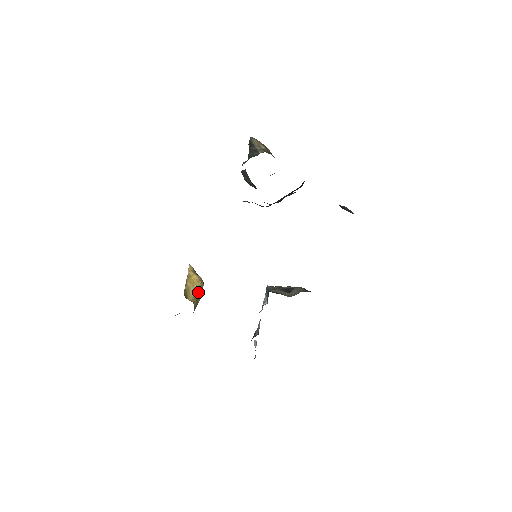
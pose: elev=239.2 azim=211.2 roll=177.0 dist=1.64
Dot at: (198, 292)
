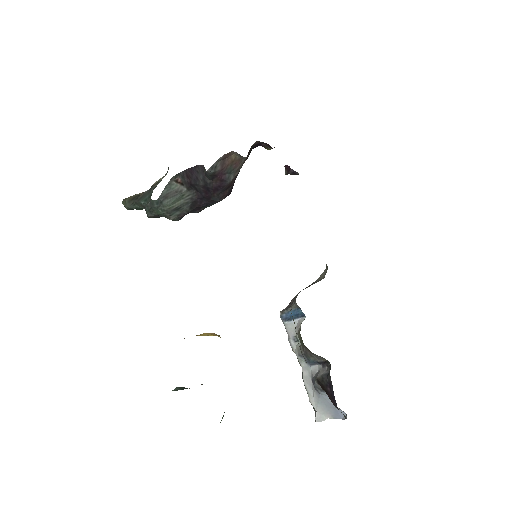
Dot at: occluded
